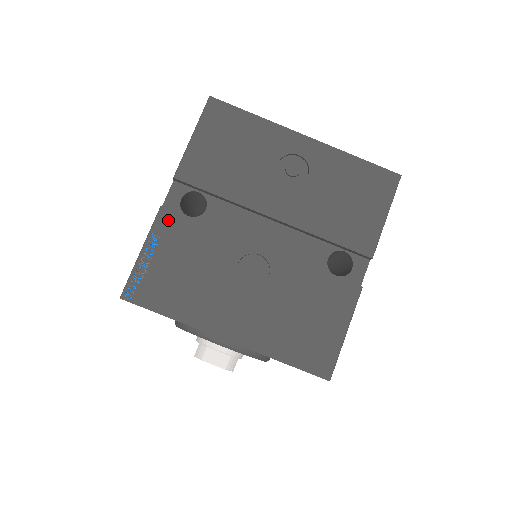
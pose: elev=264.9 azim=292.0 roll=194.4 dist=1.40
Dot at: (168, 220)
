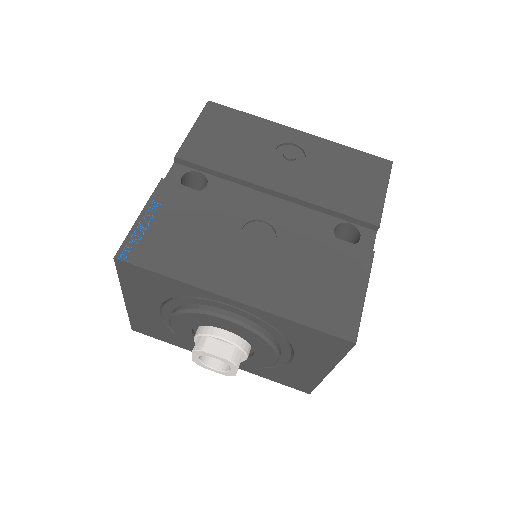
Dot at: (169, 190)
